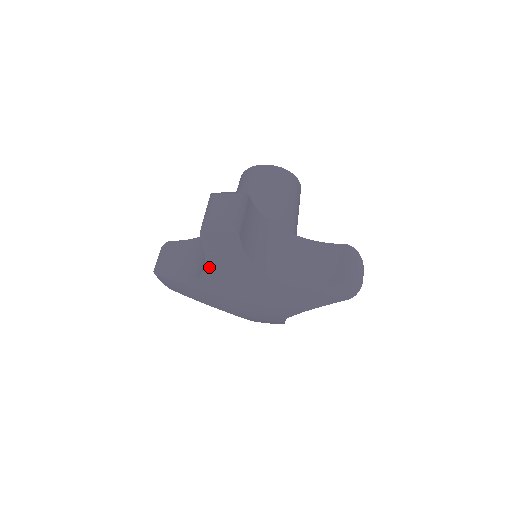
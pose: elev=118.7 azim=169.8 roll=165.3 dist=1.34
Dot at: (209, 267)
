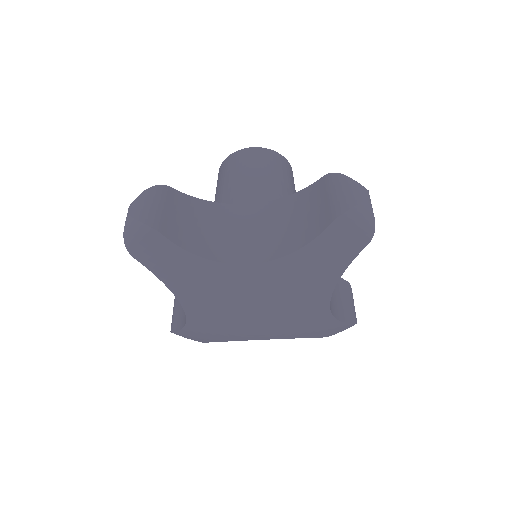
Dot at: (175, 290)
